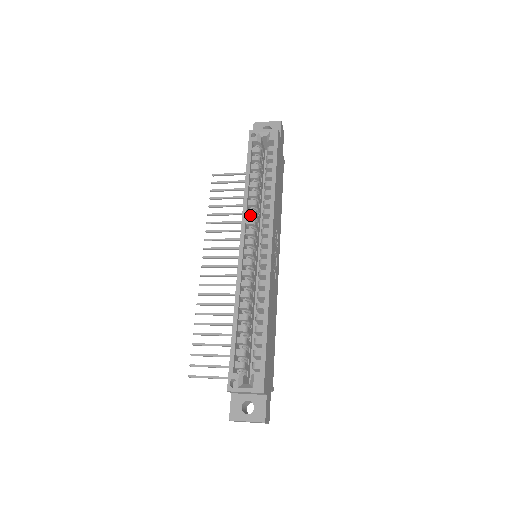
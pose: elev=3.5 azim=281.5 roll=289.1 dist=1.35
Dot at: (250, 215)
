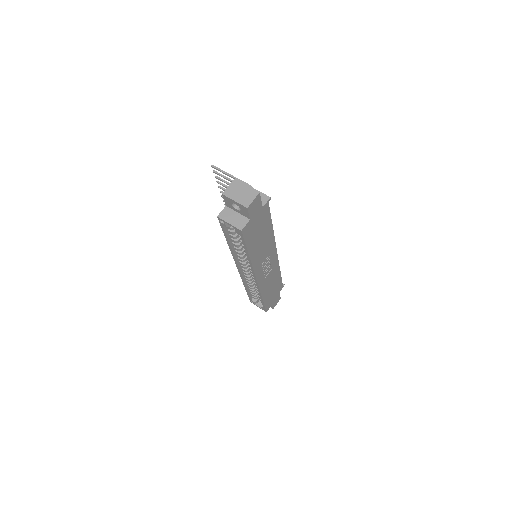
Dot at: (240, 256)
